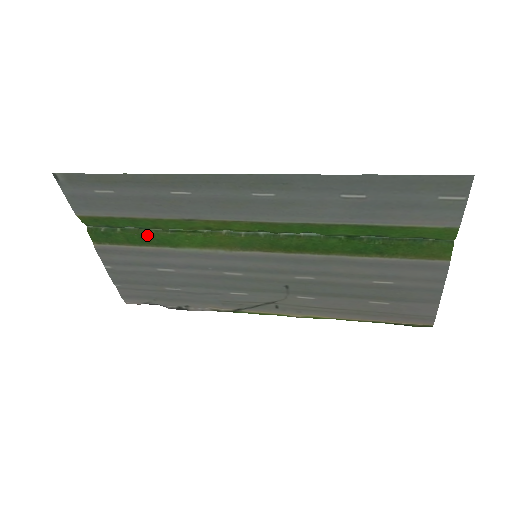
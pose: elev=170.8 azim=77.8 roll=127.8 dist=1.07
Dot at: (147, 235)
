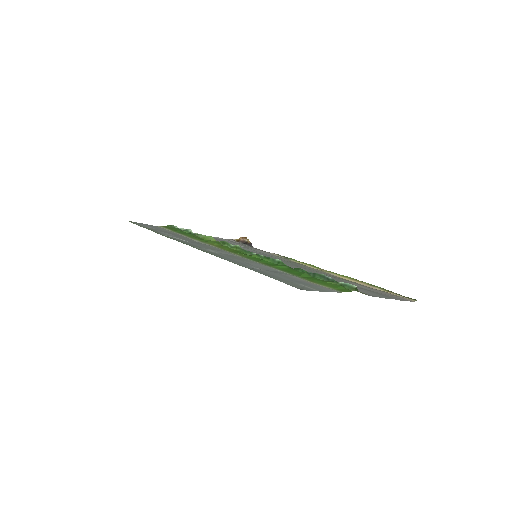
Dot at: occluded
